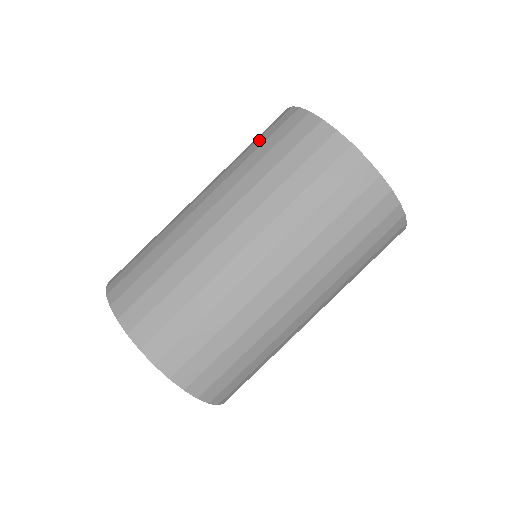
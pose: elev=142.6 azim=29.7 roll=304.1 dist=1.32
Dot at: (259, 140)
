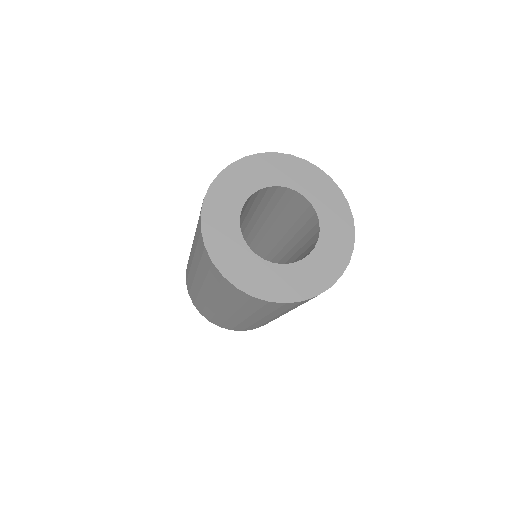
Dot at: occluded
